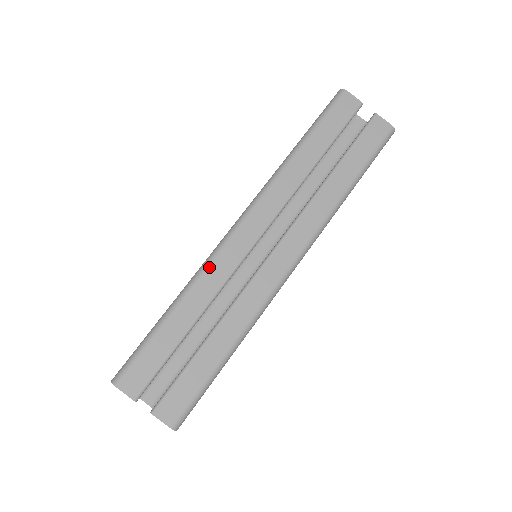
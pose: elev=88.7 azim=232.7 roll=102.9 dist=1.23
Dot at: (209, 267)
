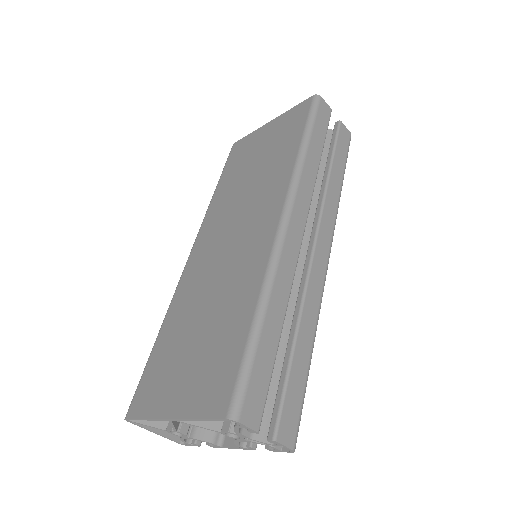
Dot at: (279, 264)
